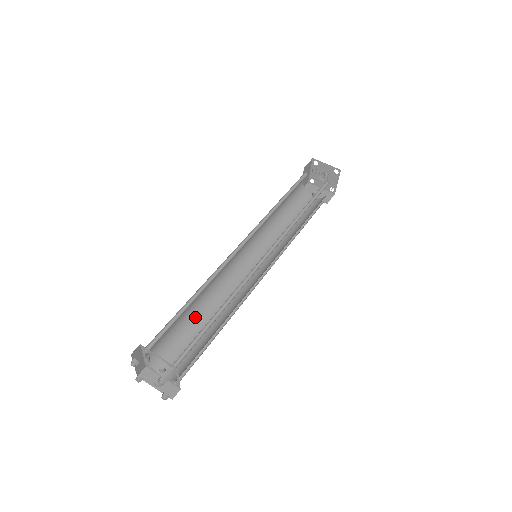
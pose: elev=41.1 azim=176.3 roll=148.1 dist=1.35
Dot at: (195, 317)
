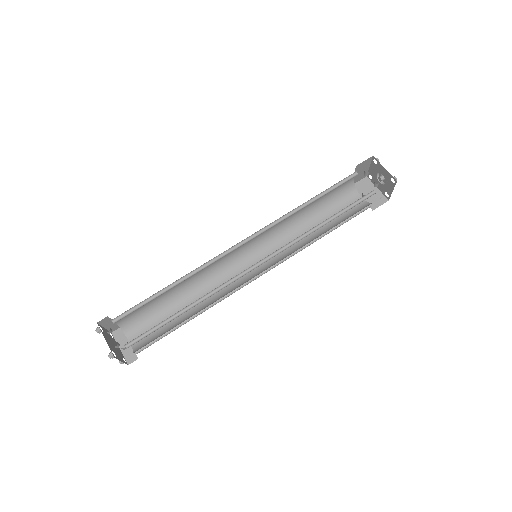
Dot at: (177, 297)
